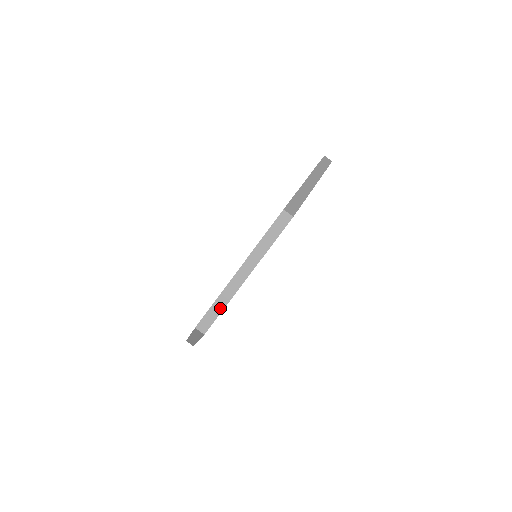
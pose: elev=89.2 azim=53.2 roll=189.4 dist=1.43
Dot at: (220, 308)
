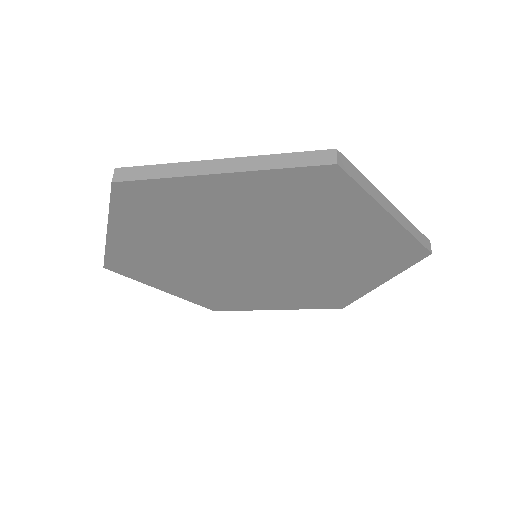
Dot at: (363, 184)
